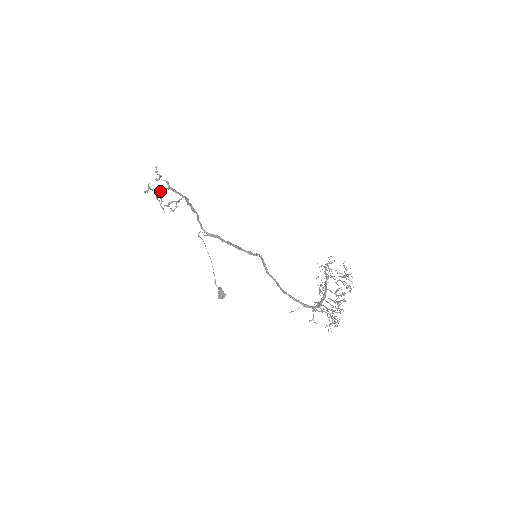
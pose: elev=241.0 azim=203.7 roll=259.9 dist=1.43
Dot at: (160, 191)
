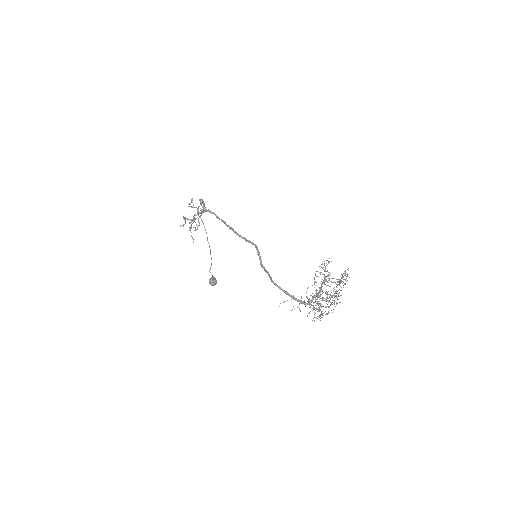
Dot at: (192, 219)
